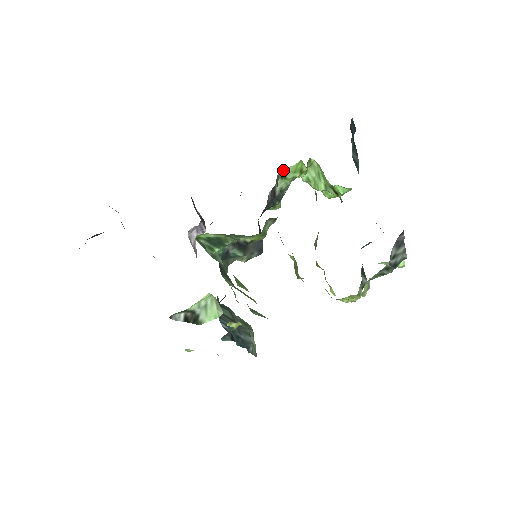
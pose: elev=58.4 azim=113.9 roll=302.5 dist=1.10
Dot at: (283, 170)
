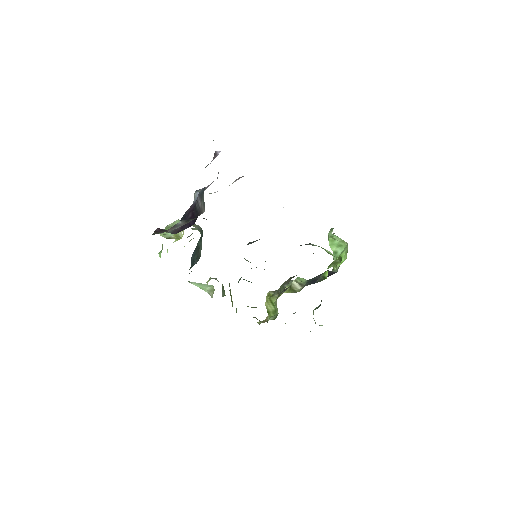
Dot at: (327, 250)
